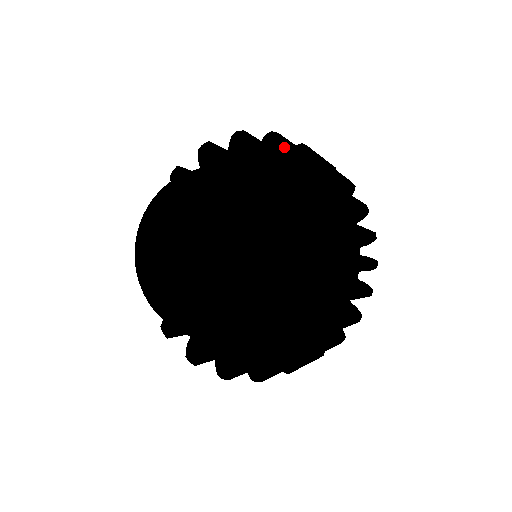
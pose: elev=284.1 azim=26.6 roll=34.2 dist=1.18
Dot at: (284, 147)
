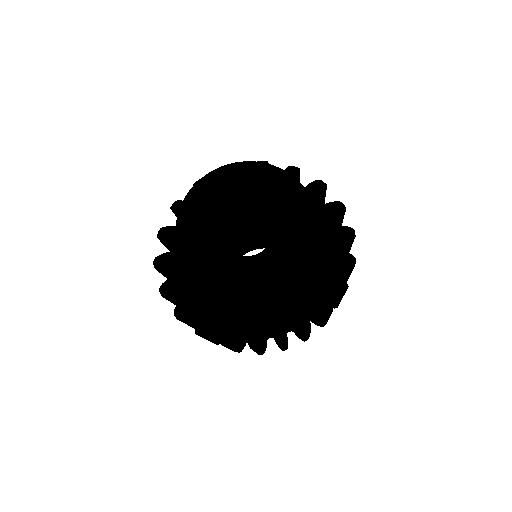
Dot at: (334, 219)
